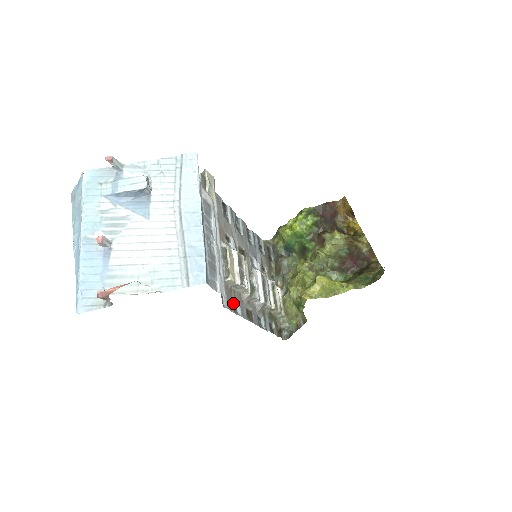
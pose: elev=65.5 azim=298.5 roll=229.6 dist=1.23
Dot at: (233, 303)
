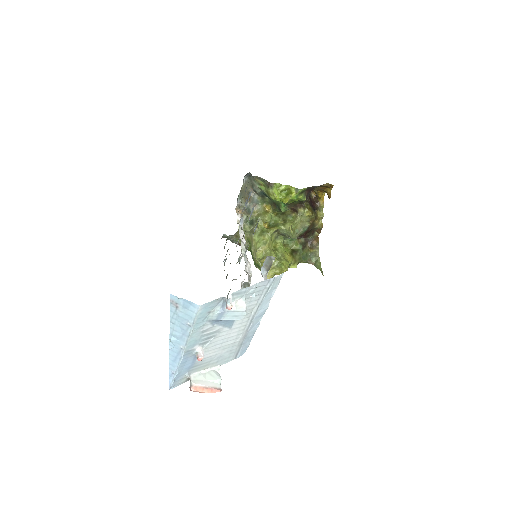
Dot at: occluded
